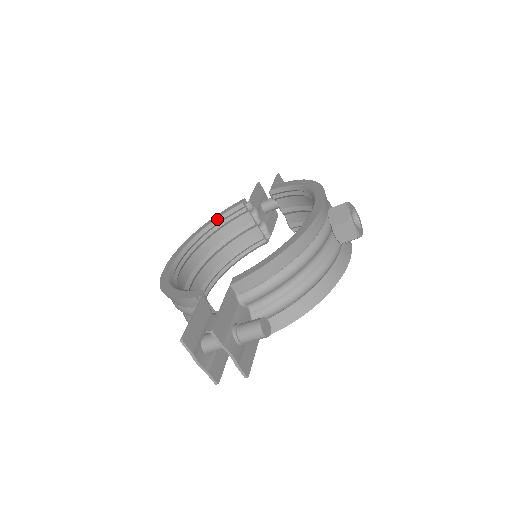
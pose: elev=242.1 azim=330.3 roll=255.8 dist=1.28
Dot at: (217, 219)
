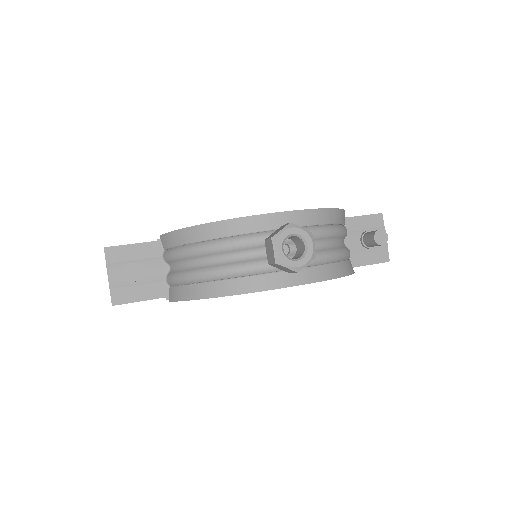
Dot at: occluded
